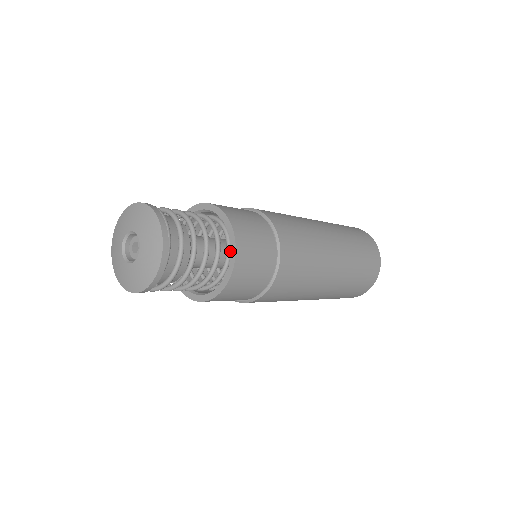
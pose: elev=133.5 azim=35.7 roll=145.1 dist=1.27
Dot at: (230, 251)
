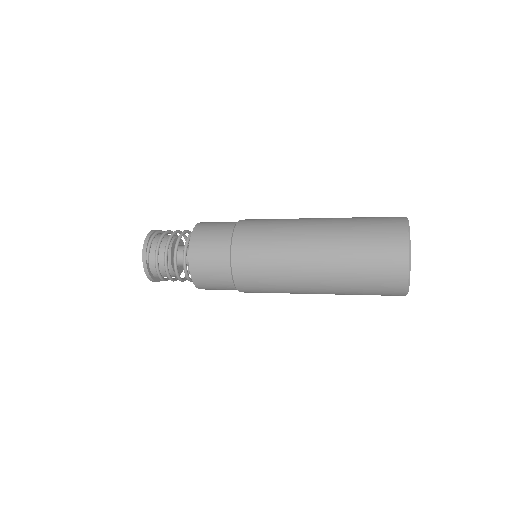
Dot at: occluded
